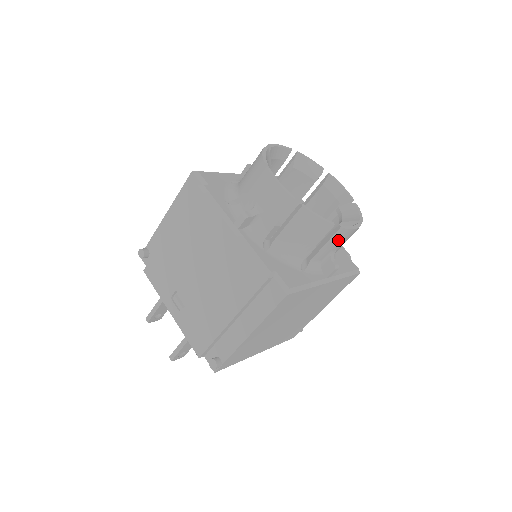
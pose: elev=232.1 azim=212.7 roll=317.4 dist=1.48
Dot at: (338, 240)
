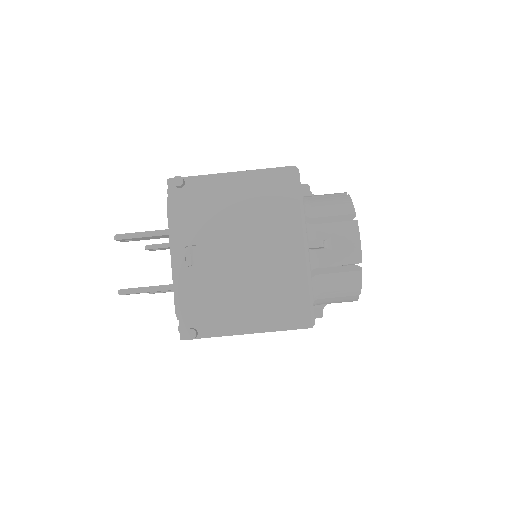
Dot at: (343, 301)
